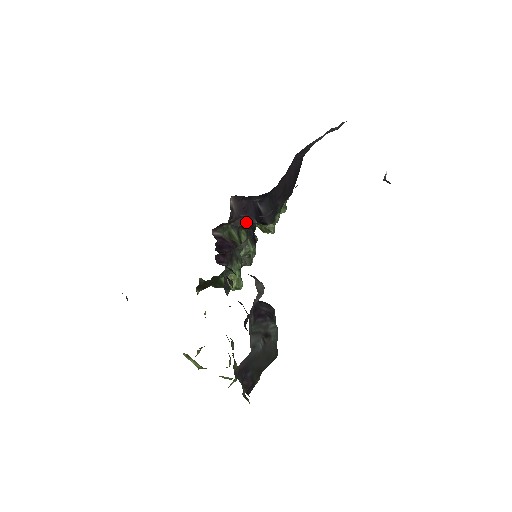
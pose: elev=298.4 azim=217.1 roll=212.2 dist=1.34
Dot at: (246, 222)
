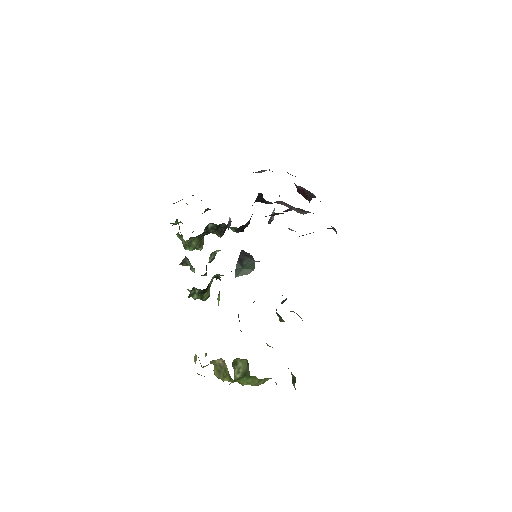
Dot at: occluded
